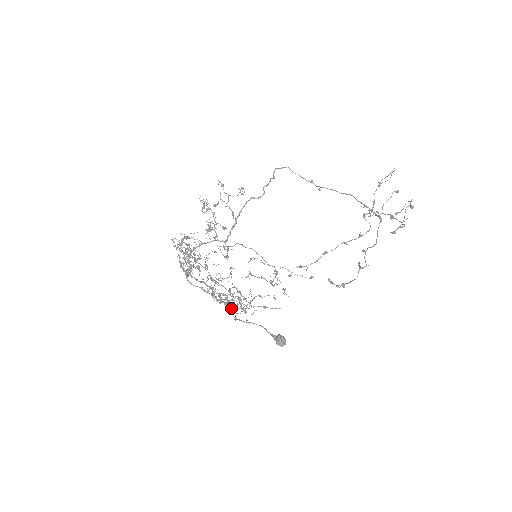
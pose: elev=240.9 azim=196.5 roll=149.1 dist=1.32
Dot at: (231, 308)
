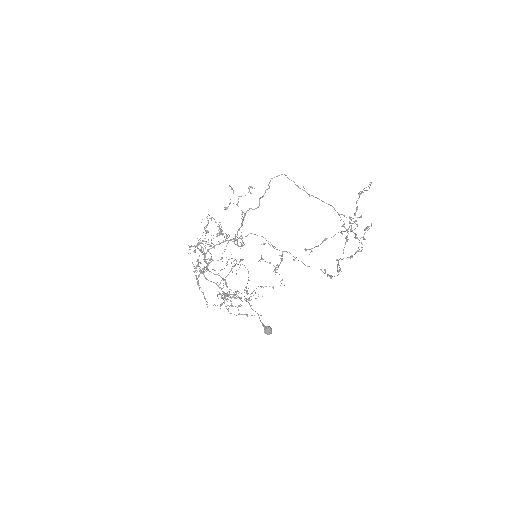
Dot at: (238, 296)
